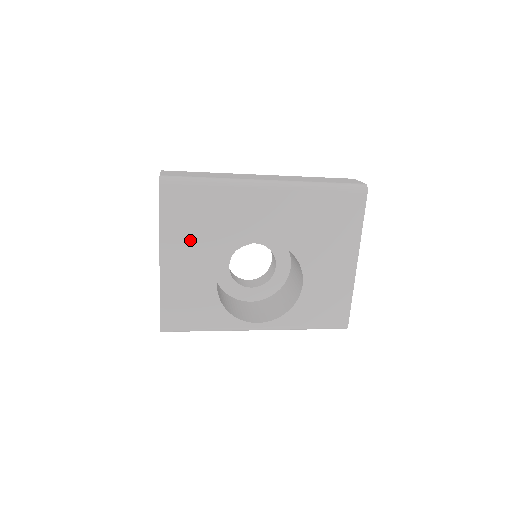
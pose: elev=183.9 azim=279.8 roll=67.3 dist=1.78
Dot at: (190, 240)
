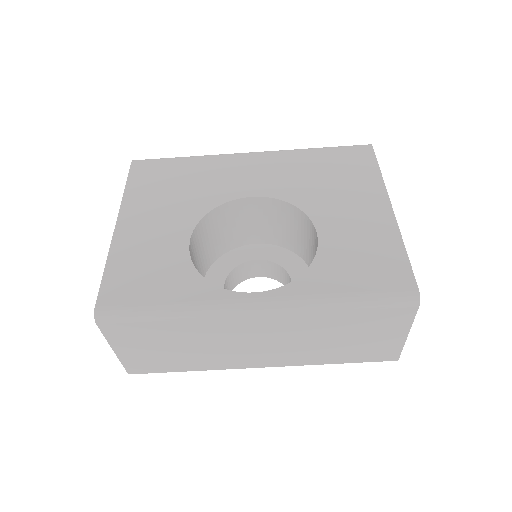
Dot at: (158, 202)
